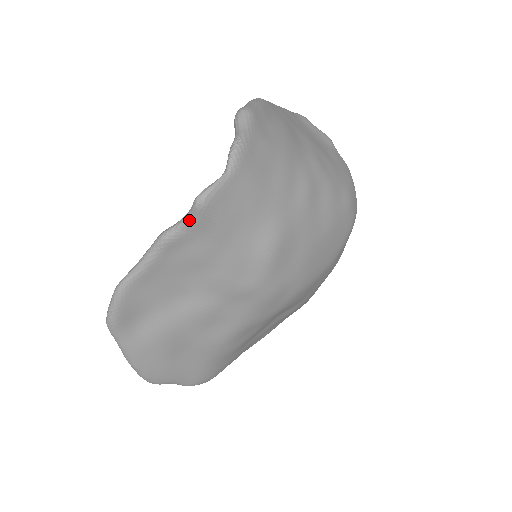
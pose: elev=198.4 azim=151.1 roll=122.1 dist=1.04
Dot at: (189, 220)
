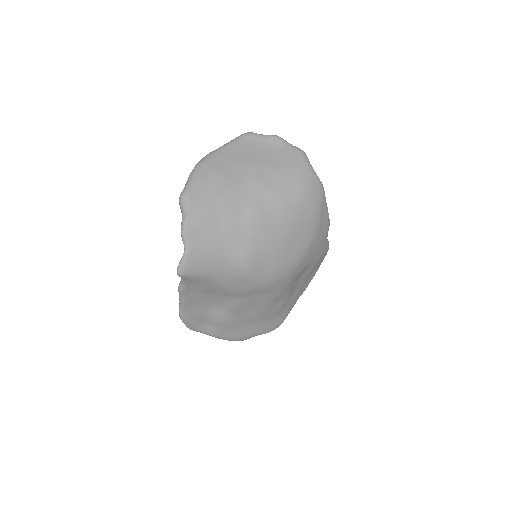
Dot at: (183, 280)
